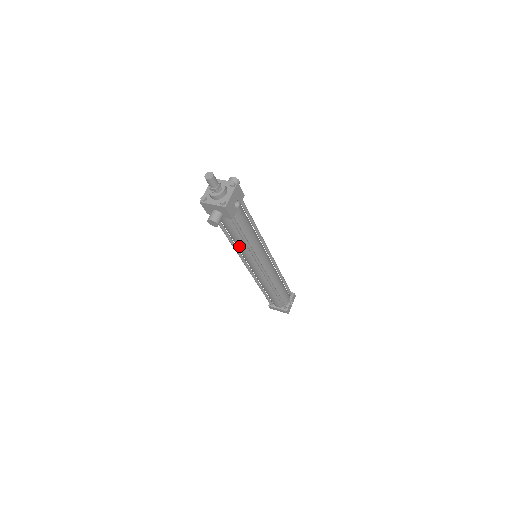
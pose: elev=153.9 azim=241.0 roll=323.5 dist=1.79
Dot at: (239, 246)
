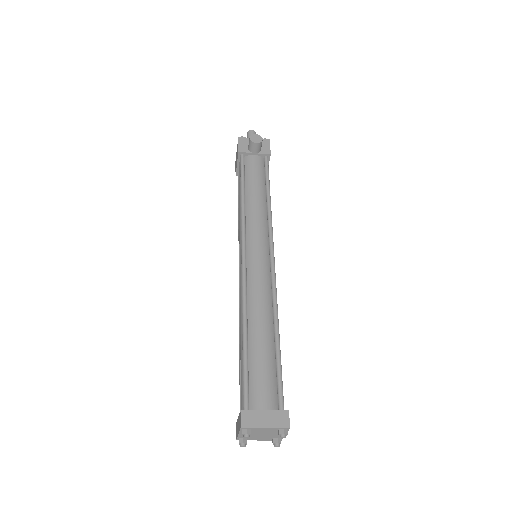
Dot at: (255, 204)
